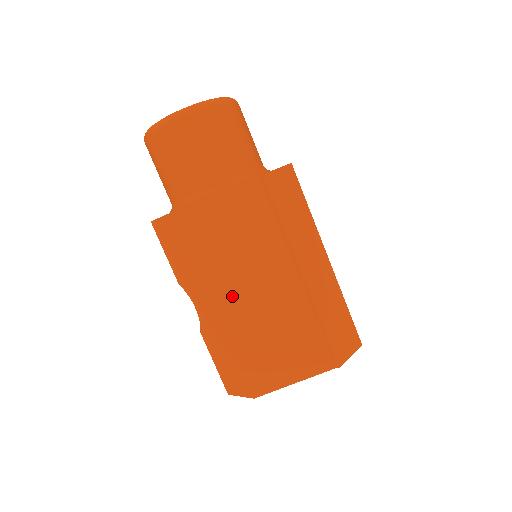
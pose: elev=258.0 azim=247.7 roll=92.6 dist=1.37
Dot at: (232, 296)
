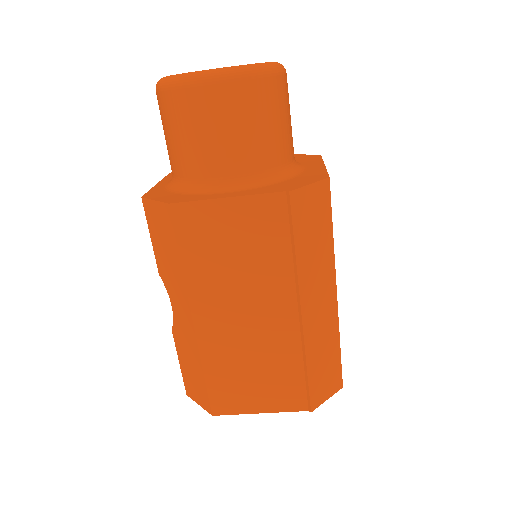
Dot at: (216, 313)
